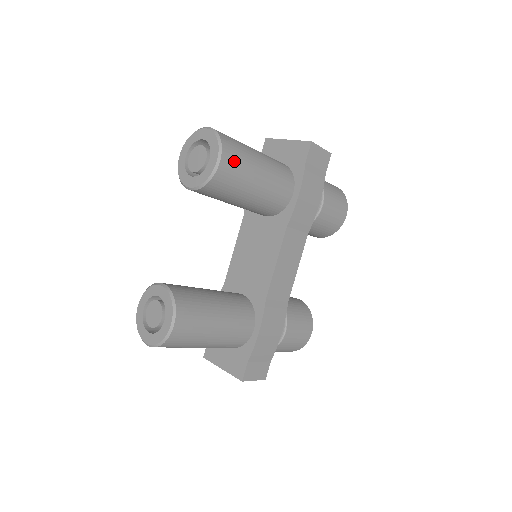
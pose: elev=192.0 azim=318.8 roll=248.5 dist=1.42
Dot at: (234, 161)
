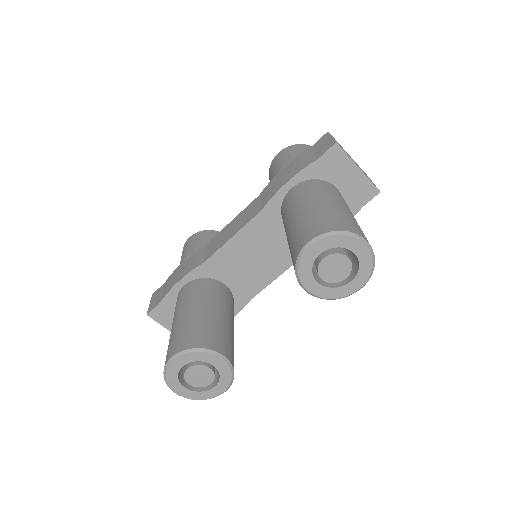
Dot at: occluded
